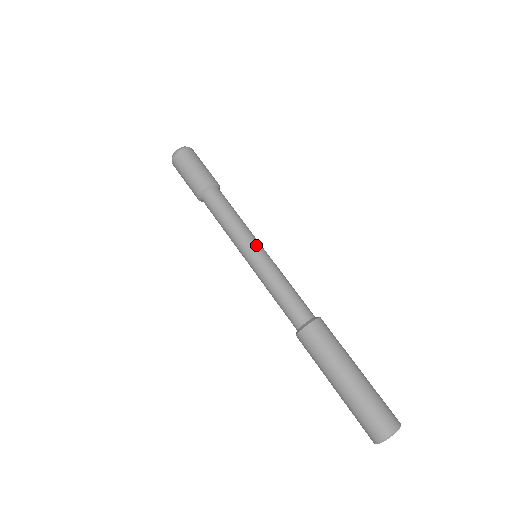
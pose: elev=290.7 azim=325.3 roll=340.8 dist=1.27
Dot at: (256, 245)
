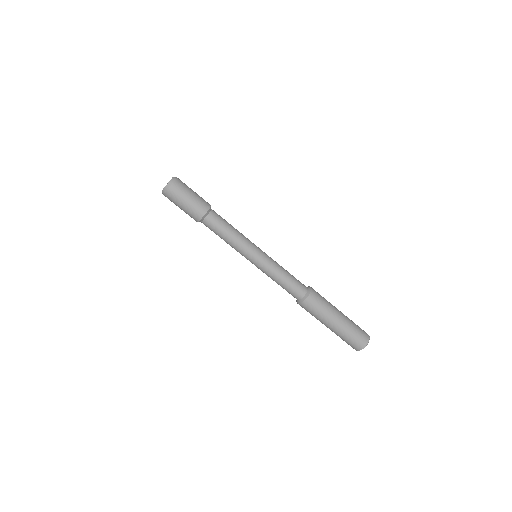
Dot at: (251, 257)
